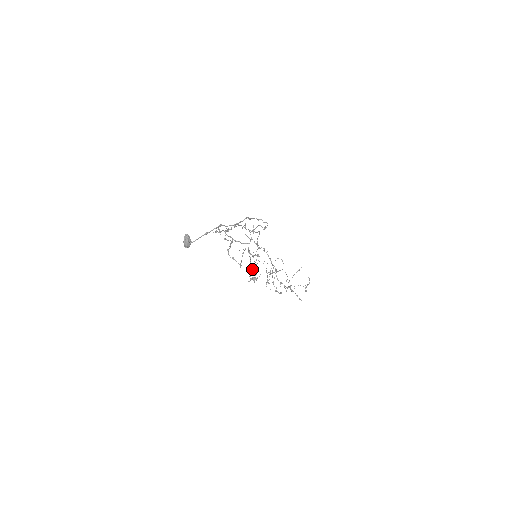
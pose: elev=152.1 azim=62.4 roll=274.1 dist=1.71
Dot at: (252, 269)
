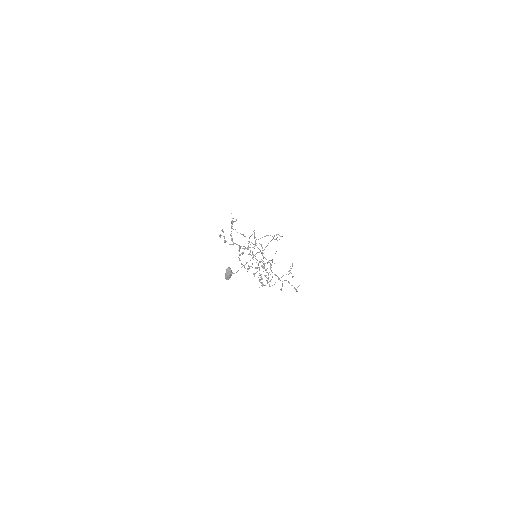
Dot at: occluded
